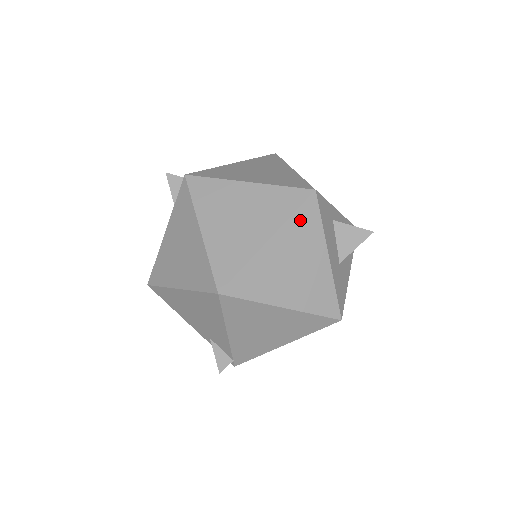
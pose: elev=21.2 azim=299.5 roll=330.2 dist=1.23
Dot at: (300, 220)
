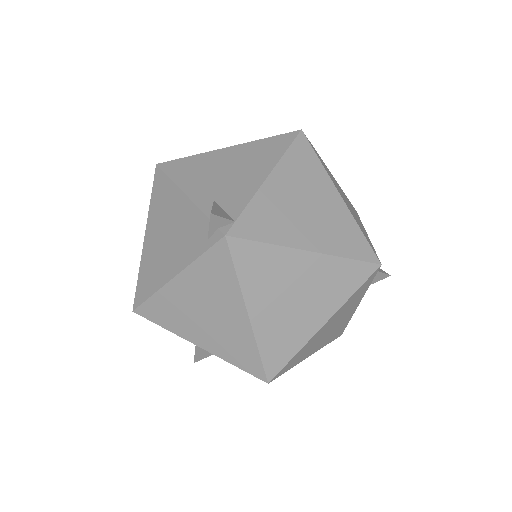
Dot at: (349, 201)
